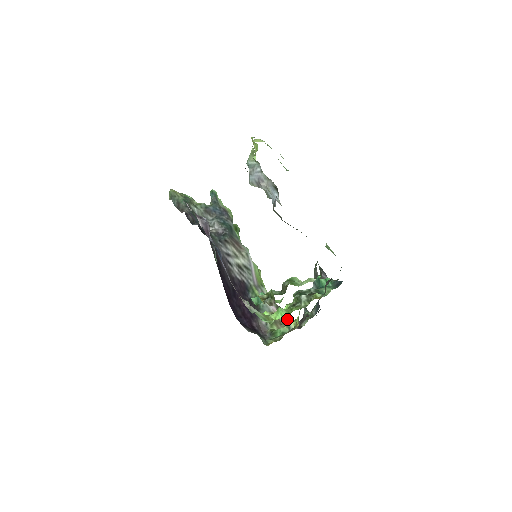
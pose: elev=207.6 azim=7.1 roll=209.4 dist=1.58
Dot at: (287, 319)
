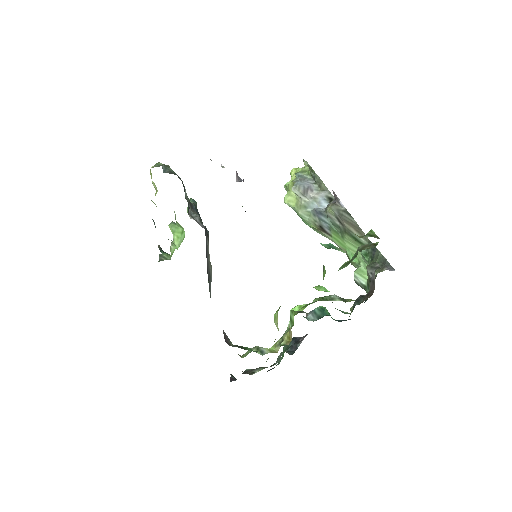
Dot at: occluded
